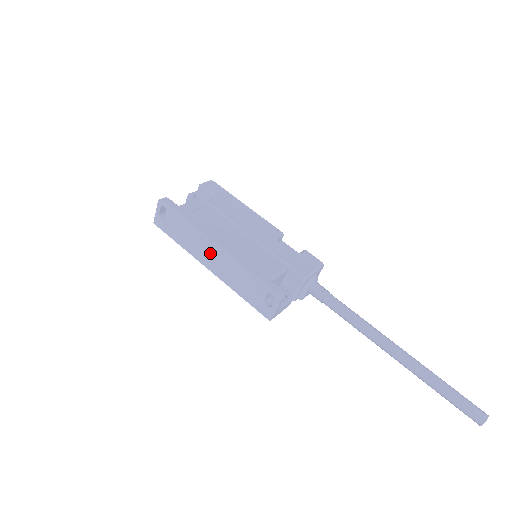
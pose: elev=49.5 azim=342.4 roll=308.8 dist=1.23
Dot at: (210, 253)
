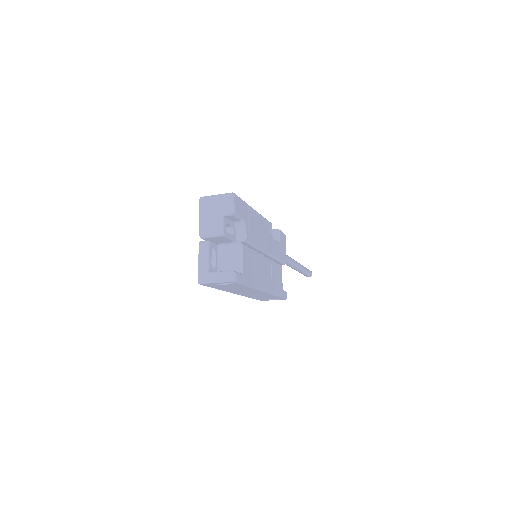
Dot at: occluded
